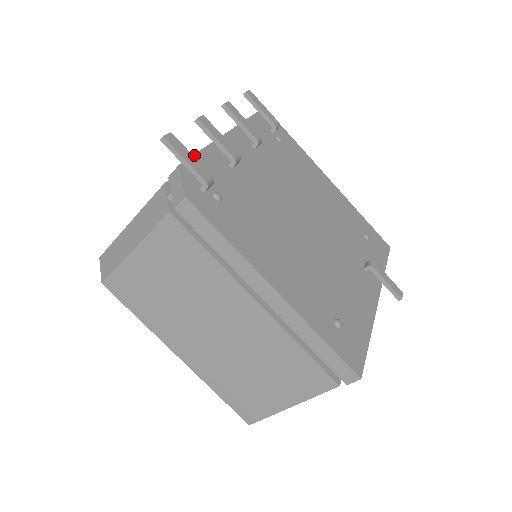
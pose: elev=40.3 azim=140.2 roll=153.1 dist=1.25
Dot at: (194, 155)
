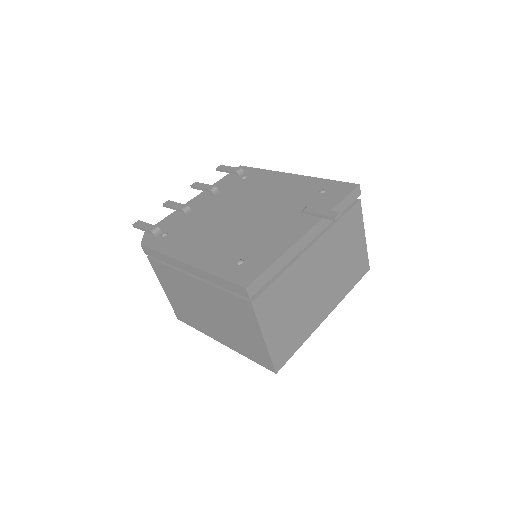
Dot at: (158, 223)
